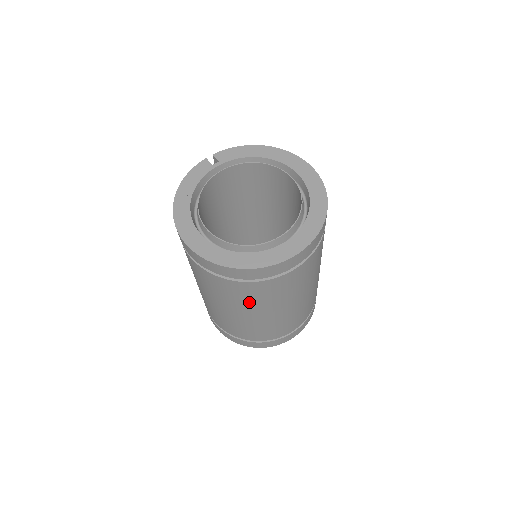
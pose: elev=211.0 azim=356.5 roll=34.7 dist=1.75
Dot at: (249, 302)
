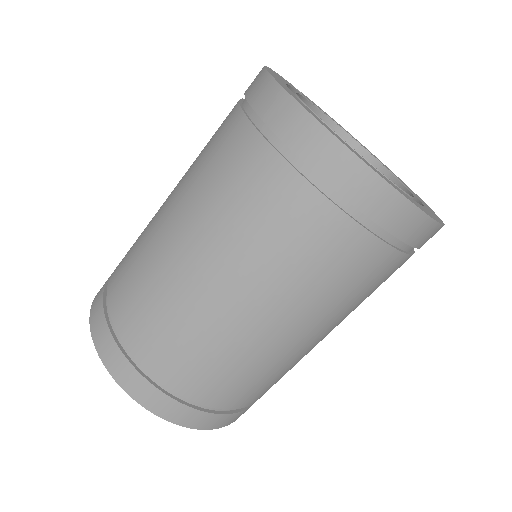
Dot at: (293, 275)
